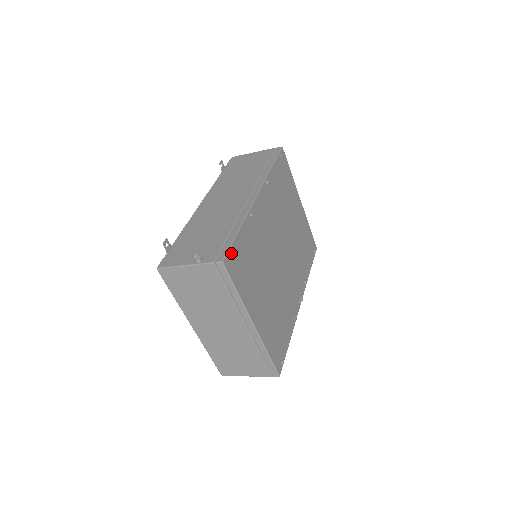
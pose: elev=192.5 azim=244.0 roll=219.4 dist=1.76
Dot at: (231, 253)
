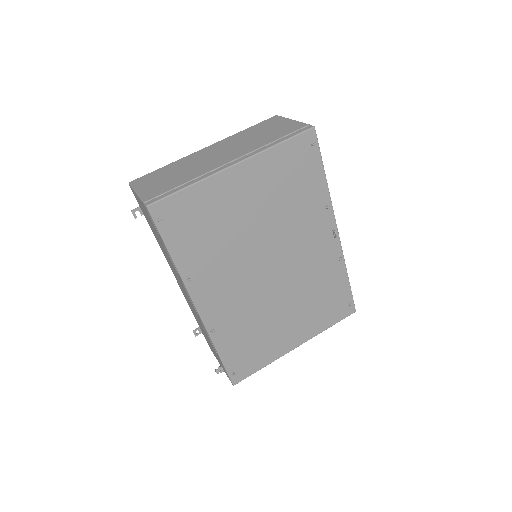
Dot at: (232, 376)
